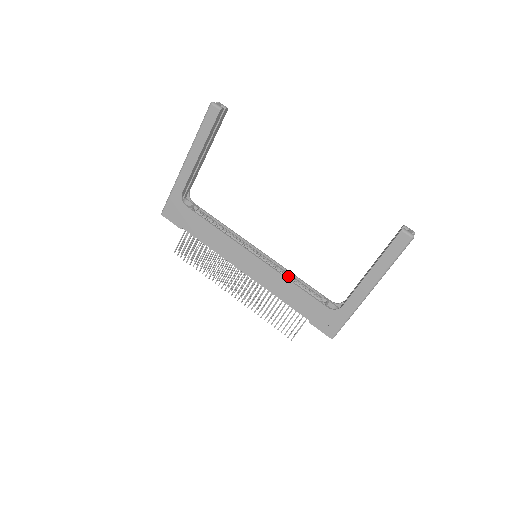
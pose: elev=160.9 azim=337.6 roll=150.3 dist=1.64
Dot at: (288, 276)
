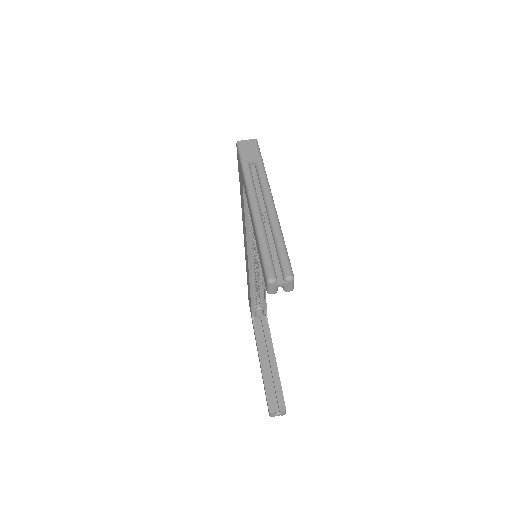
Dot at: (260, 281)
